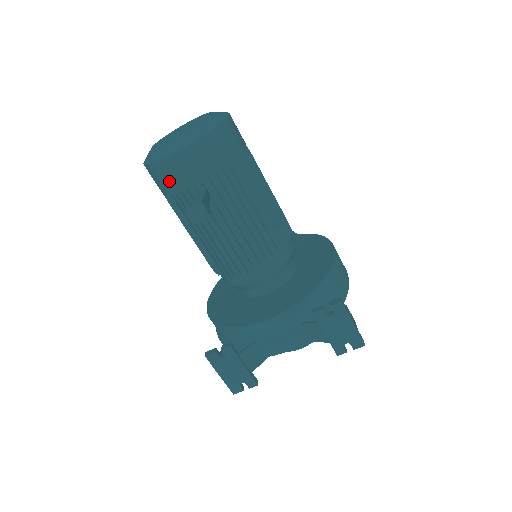
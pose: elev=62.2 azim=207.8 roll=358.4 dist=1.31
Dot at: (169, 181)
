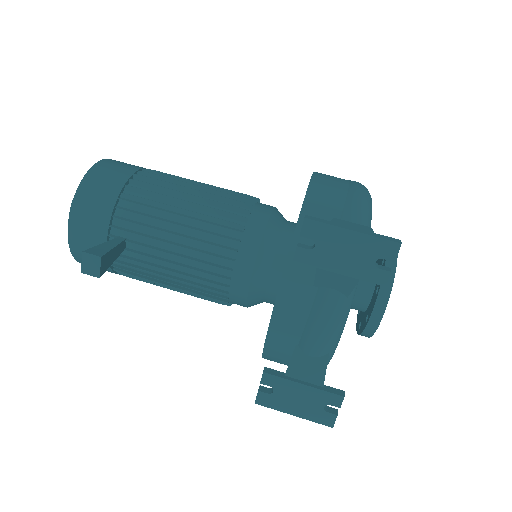
Dot at: occluded
